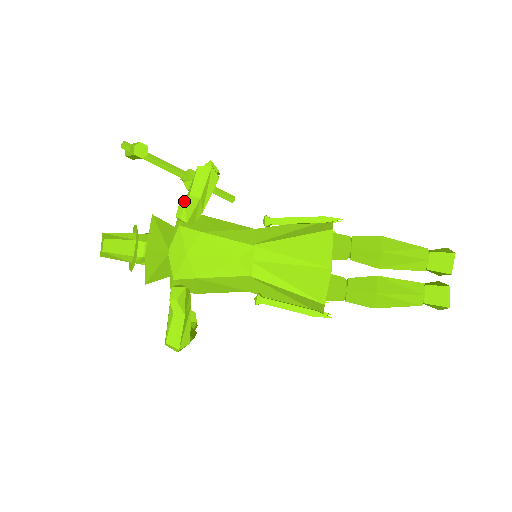
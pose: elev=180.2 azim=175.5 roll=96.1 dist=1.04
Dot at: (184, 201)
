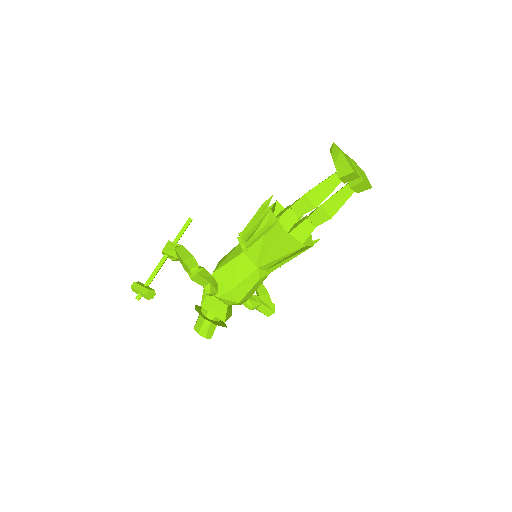
Dot at: (206, 292)
